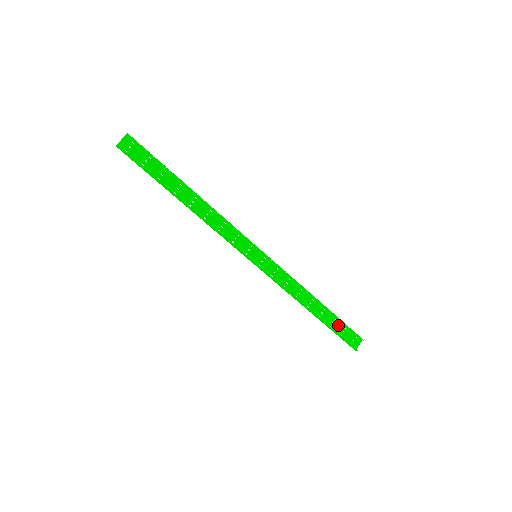
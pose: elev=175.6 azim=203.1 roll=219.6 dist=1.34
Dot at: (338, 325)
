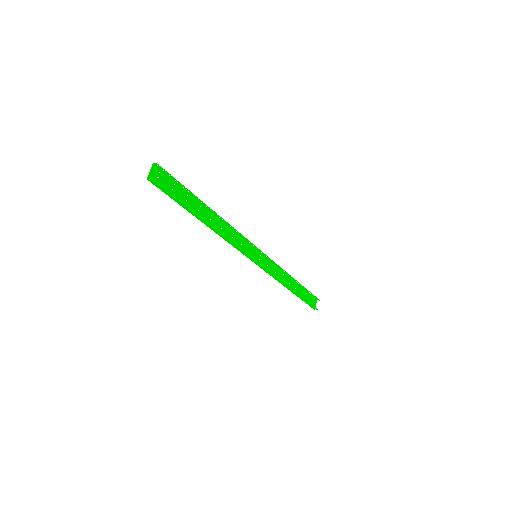
Dot at: (304, 294)
